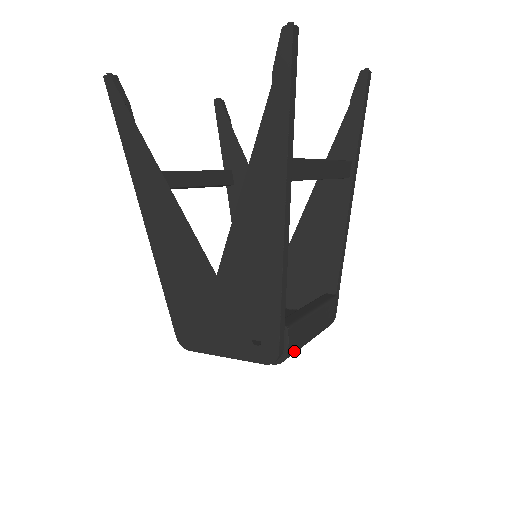
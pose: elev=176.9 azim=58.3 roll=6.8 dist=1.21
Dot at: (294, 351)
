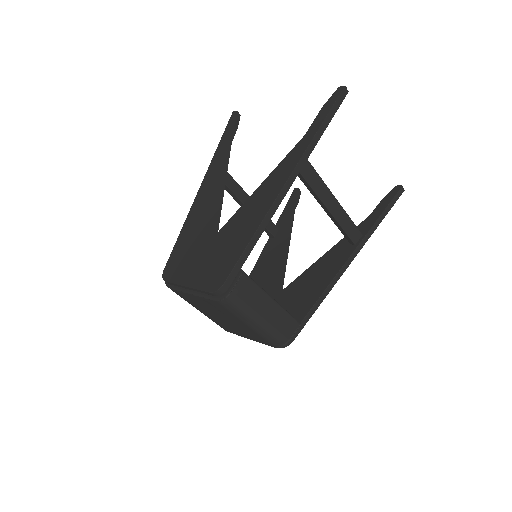
Dot at: (237, 303)
